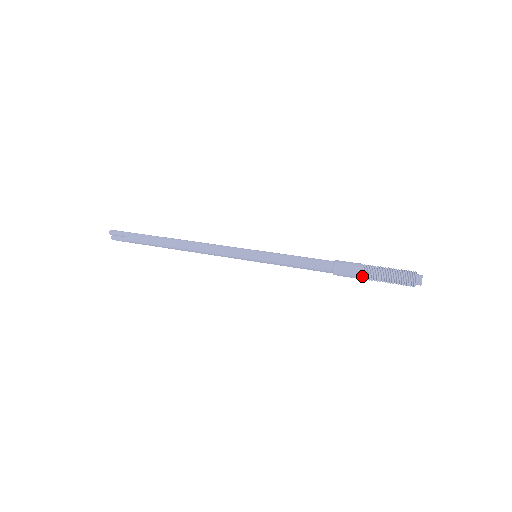
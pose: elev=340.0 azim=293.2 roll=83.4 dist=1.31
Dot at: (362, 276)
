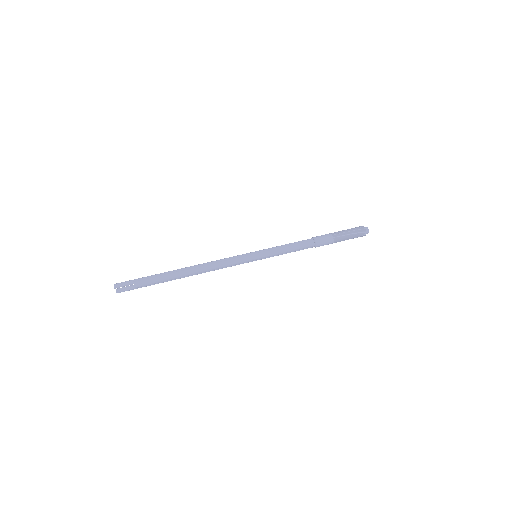
Dot at: (335, 240)
